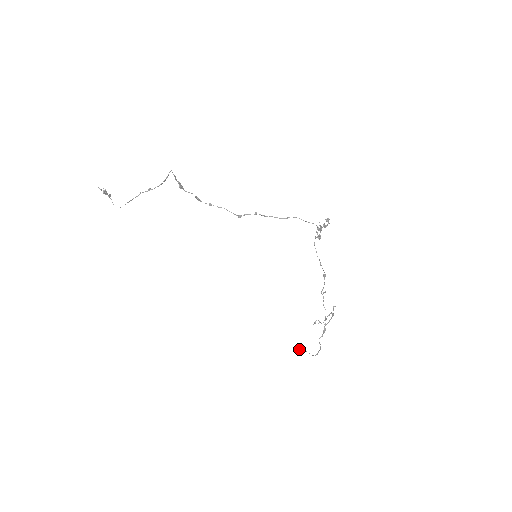
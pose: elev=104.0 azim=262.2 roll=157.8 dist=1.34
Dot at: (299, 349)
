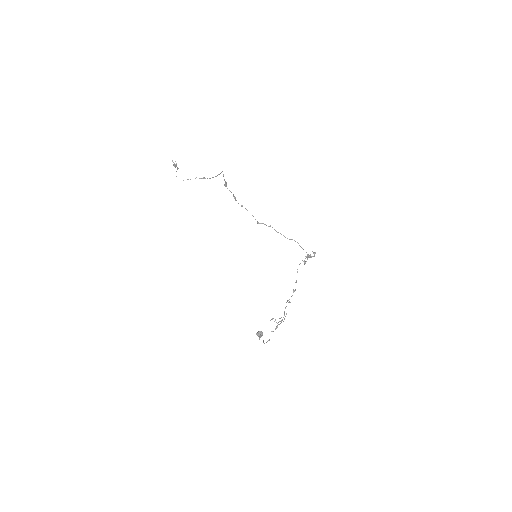
Dot at: (259, 335)
